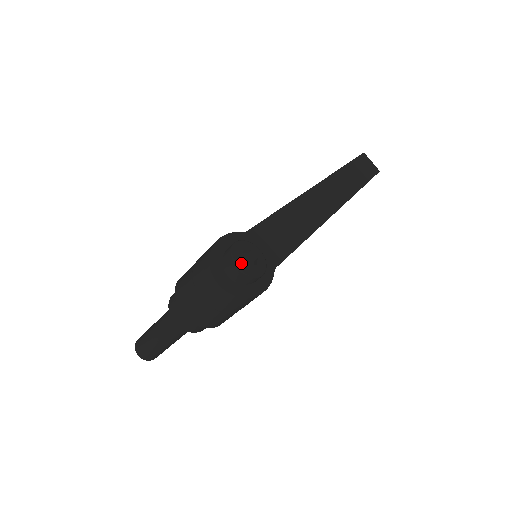
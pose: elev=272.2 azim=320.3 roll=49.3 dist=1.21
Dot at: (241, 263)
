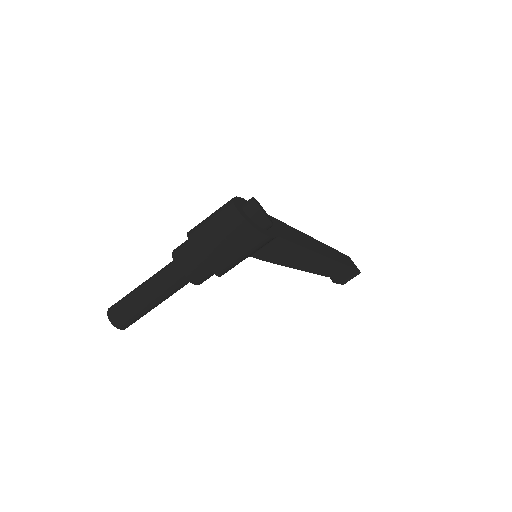
Dot at: (258, 204)
